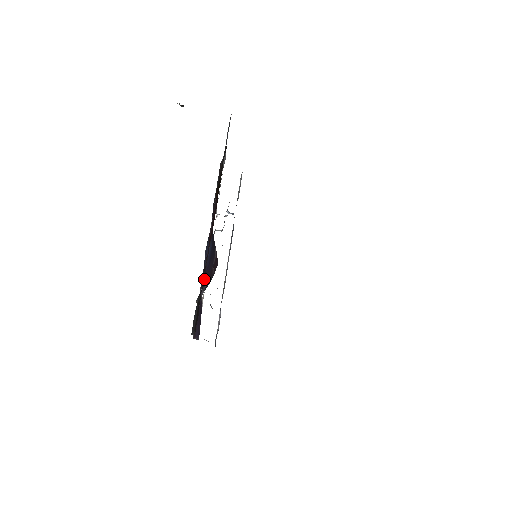
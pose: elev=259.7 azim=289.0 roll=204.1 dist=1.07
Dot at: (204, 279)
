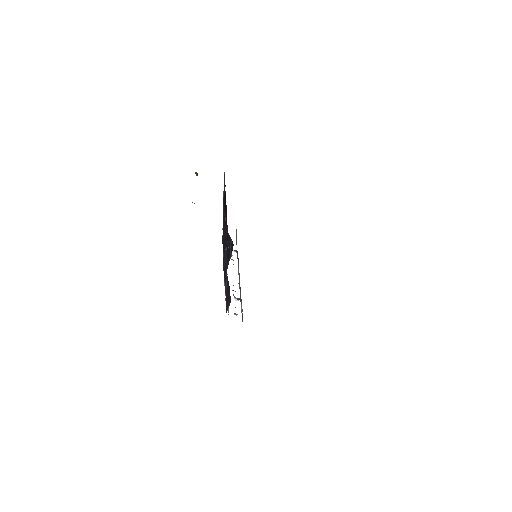
Dot at: occluded
